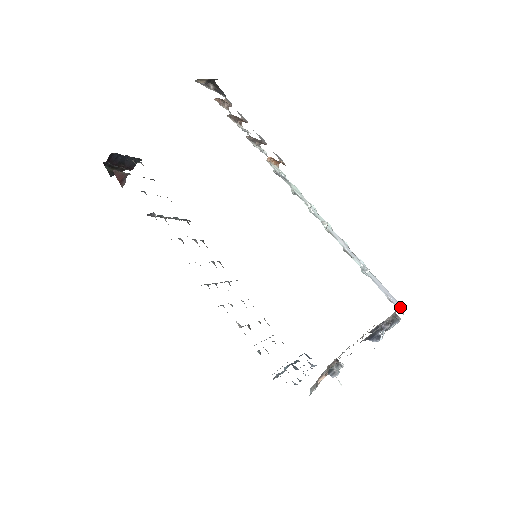
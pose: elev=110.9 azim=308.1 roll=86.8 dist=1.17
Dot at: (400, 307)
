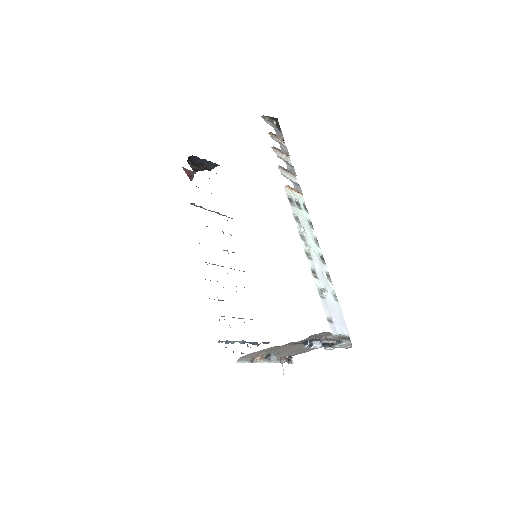
Dot at: (341, 330)
